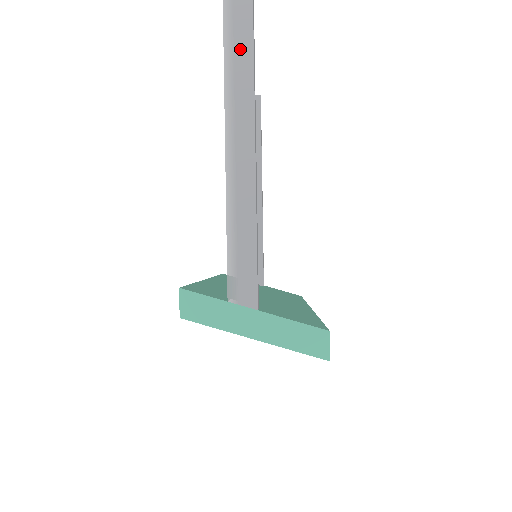
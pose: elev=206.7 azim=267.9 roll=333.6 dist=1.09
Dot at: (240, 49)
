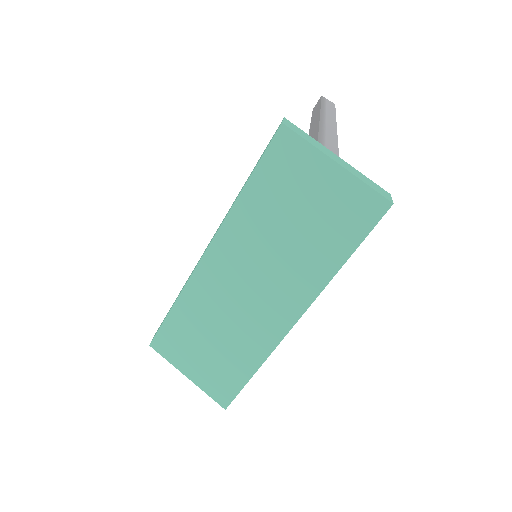
Dot at: (329, 109)
